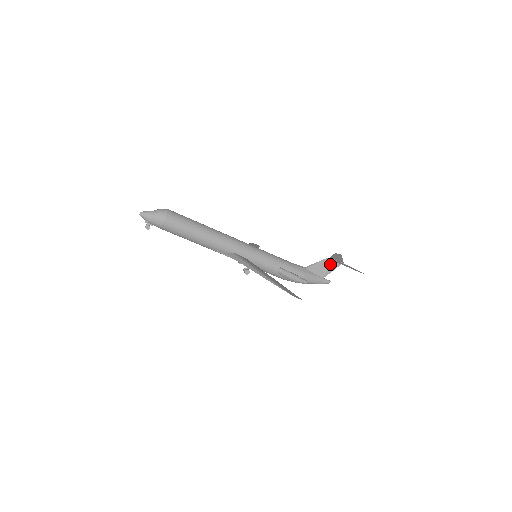
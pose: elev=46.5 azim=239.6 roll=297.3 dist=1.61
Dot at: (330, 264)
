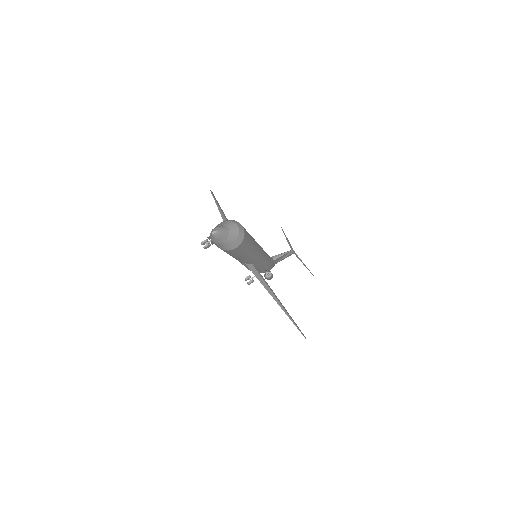
Dot at: (289, 255)
